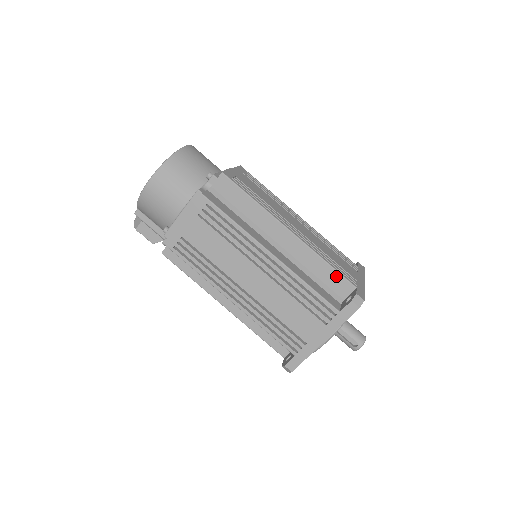
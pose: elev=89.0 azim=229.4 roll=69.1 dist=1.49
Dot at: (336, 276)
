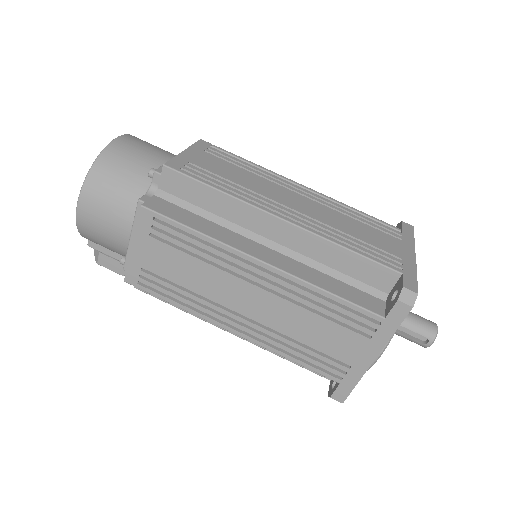
Dot at: (367, 265)
